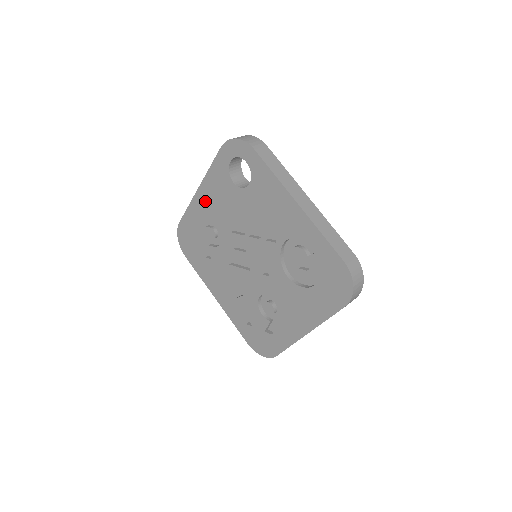
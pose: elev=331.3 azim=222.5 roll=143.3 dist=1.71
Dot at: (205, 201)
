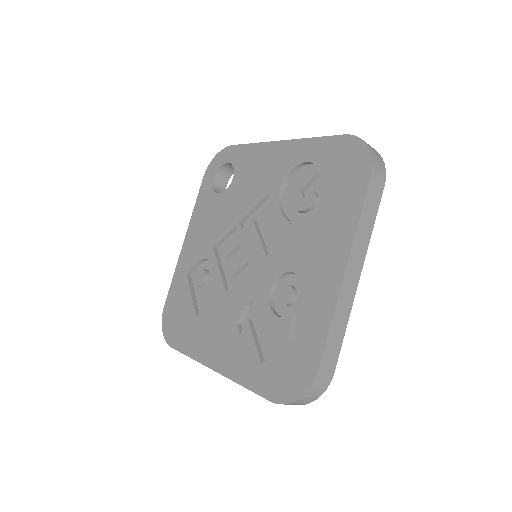
Dot at: (192, 245)
